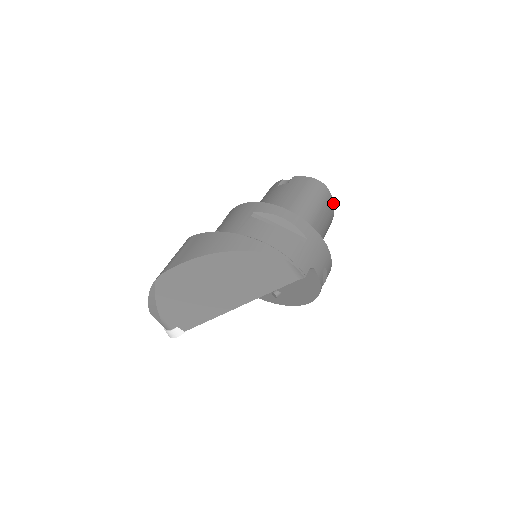
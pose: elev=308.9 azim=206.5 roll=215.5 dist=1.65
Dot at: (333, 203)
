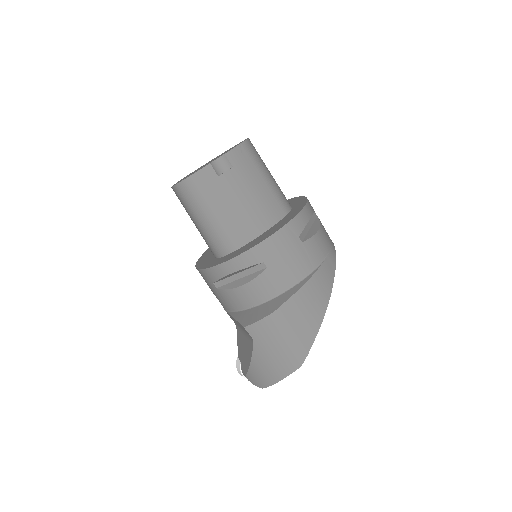
Dot at: occluded
